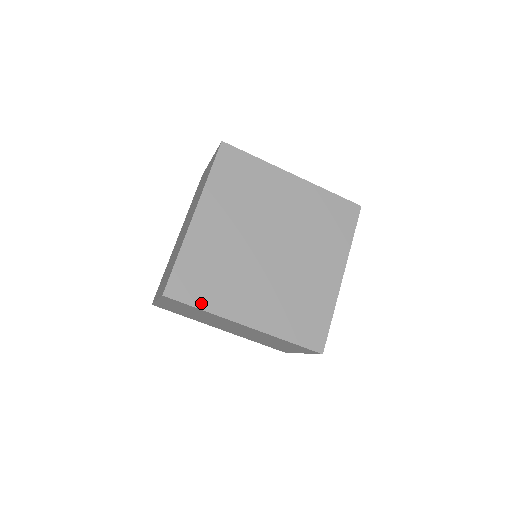
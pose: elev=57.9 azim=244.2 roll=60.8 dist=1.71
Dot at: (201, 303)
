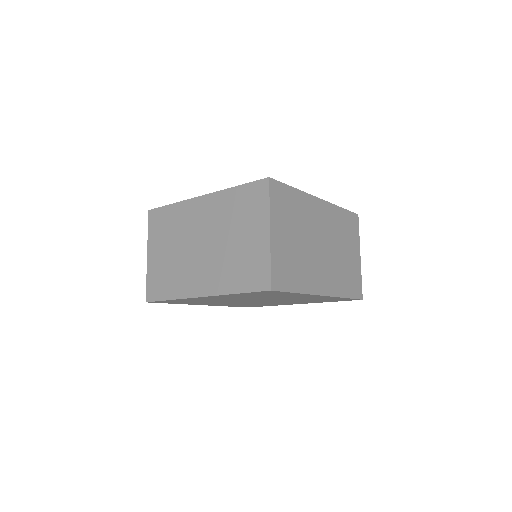
Dot at: (175, 303)
